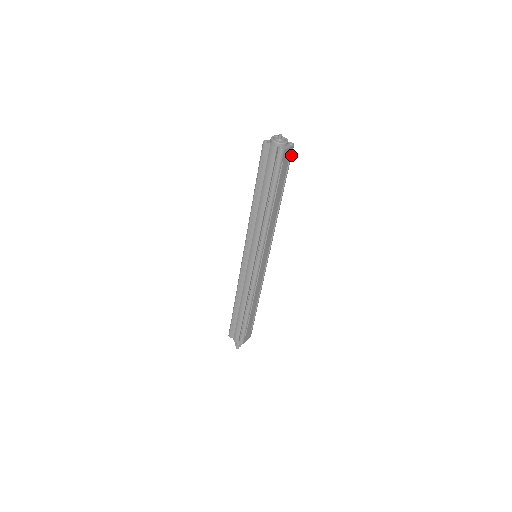
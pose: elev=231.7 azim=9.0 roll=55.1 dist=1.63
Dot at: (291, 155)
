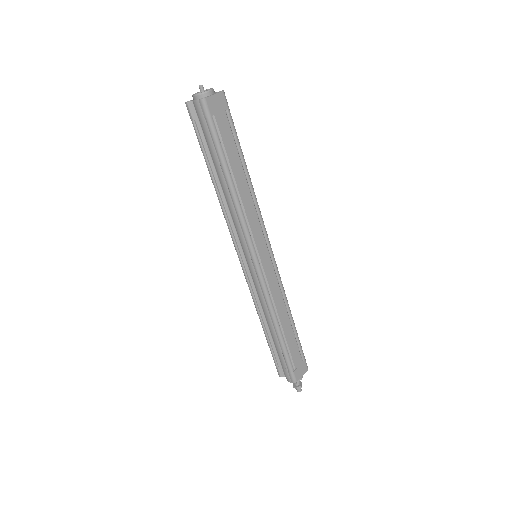
Dot at: (227, 106)
